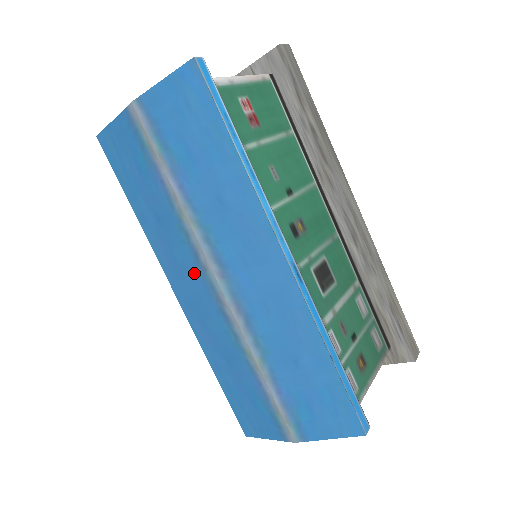
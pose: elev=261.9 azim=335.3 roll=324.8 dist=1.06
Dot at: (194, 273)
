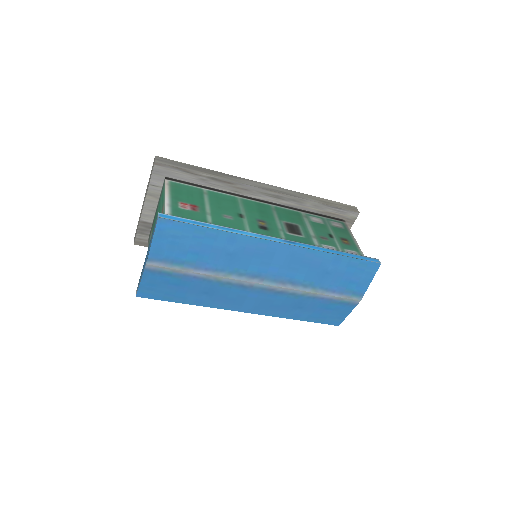
Dot at: (248, 294)
